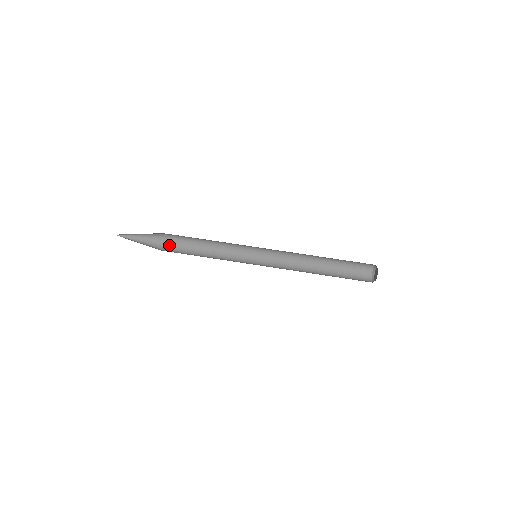
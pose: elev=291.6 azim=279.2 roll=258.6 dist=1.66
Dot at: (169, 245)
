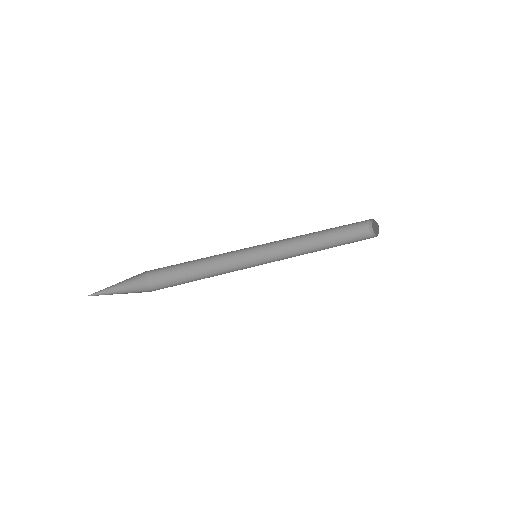
Dot at: (155, 285)
